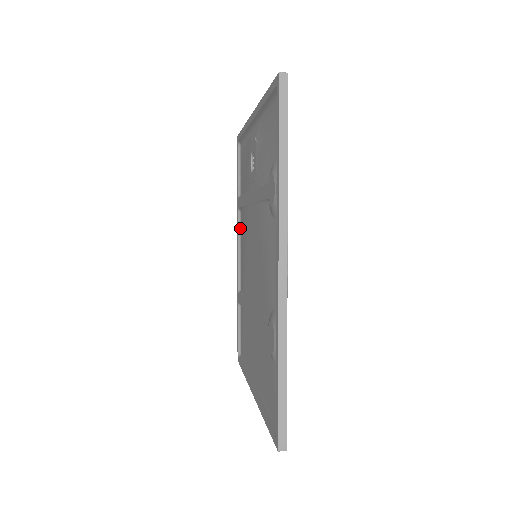
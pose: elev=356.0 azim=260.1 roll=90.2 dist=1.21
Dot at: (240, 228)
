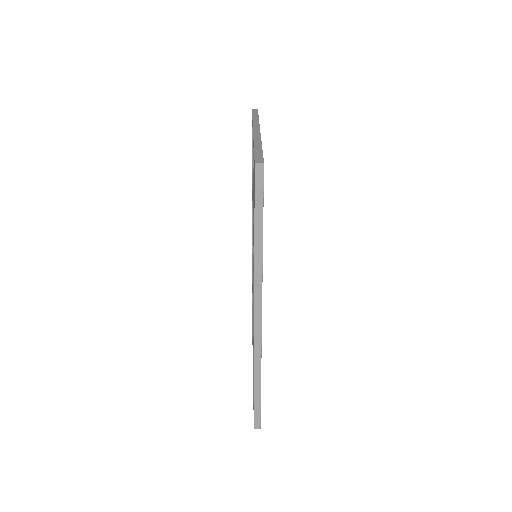
Dot at: occluded
